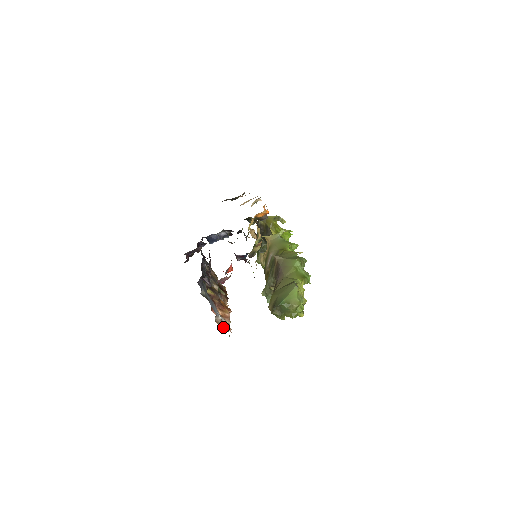
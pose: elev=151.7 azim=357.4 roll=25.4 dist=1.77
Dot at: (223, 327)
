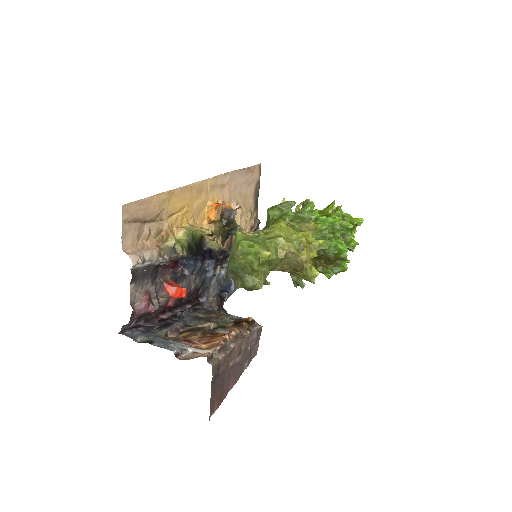
Dot at: occluded
